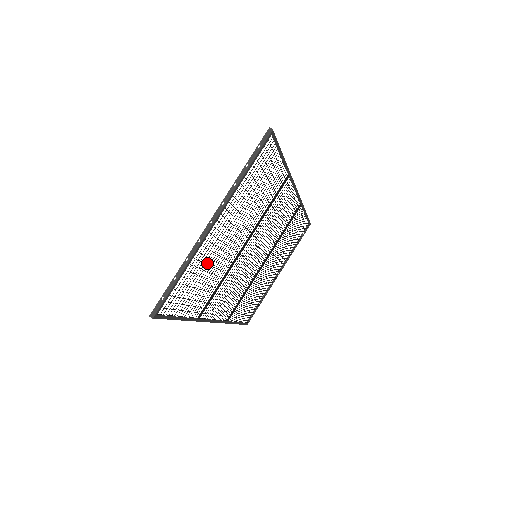
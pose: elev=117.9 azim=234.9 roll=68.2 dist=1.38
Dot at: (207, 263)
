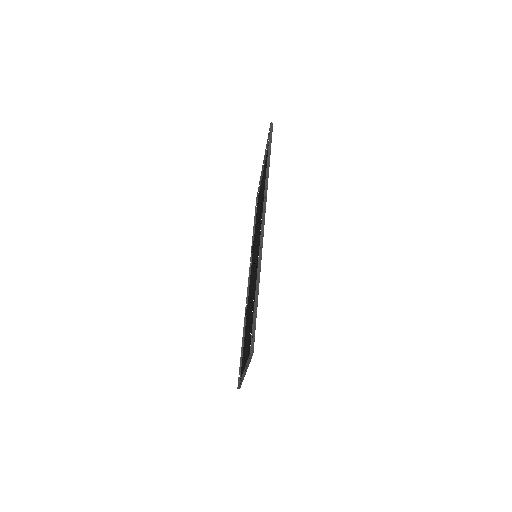
Dot at: occluded
